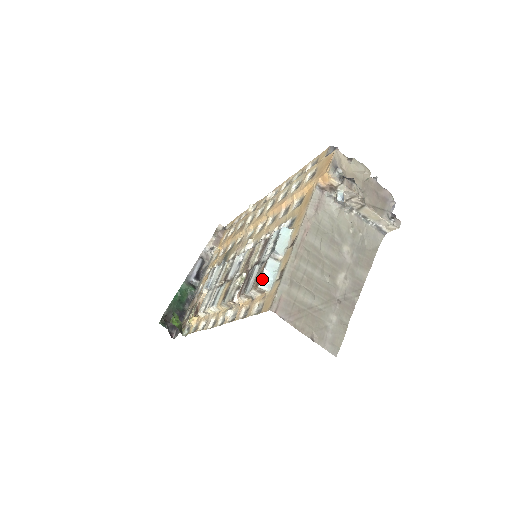
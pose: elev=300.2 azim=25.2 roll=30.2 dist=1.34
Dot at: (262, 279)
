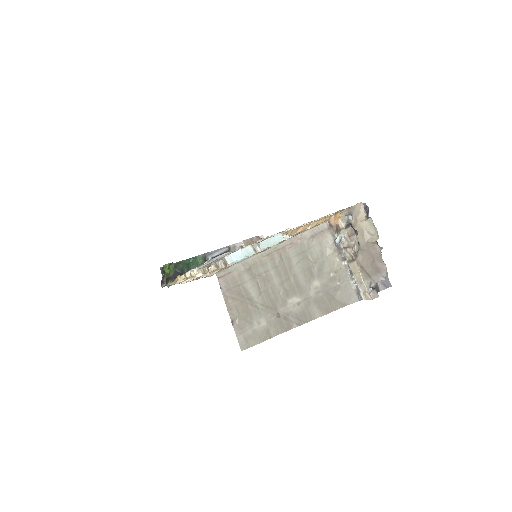
Dot at: (232, 254)
